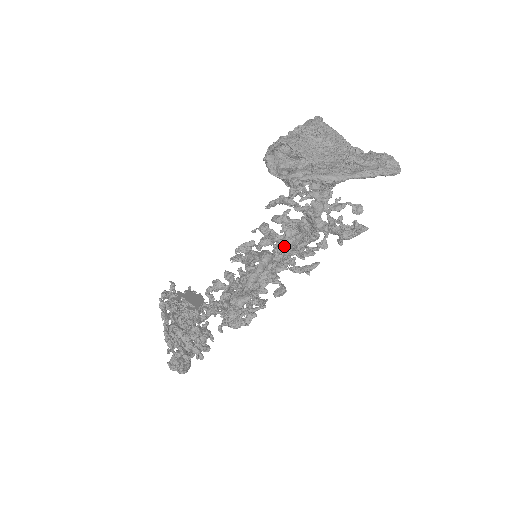
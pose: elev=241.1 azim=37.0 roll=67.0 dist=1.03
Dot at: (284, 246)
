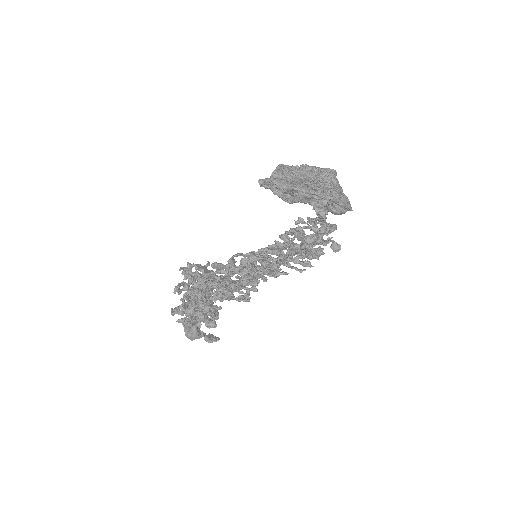
Dot at: (279, 258)
